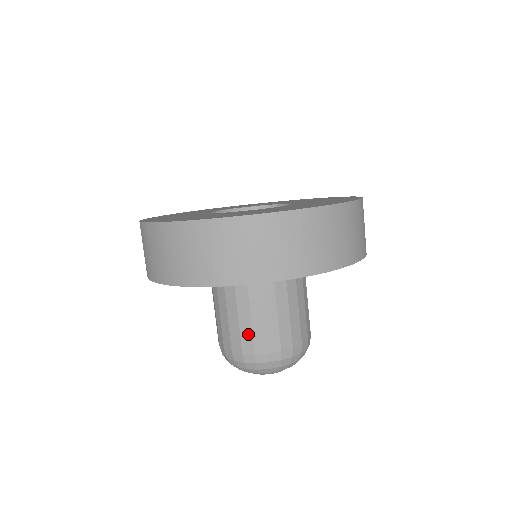
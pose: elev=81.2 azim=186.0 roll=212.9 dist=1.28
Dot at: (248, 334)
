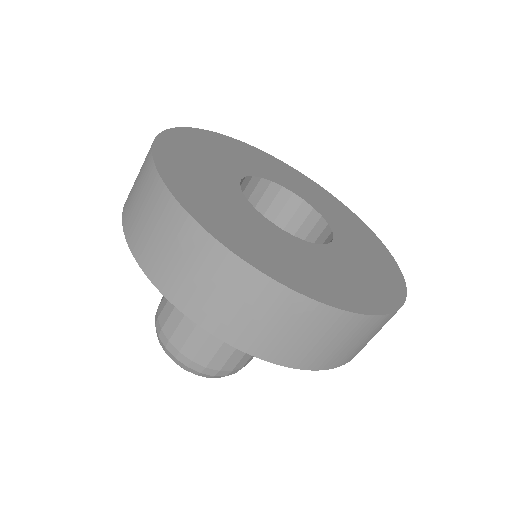
Dot at: occluded
